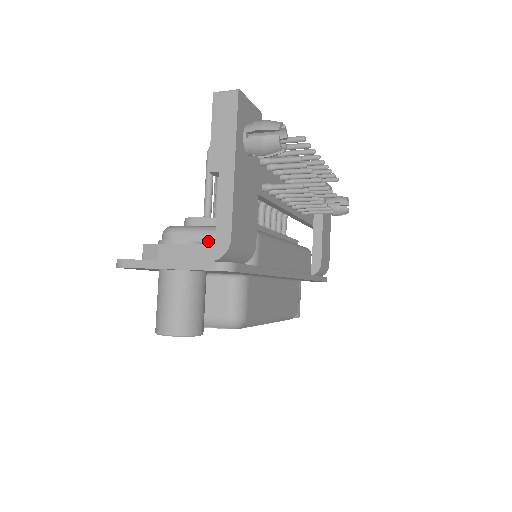
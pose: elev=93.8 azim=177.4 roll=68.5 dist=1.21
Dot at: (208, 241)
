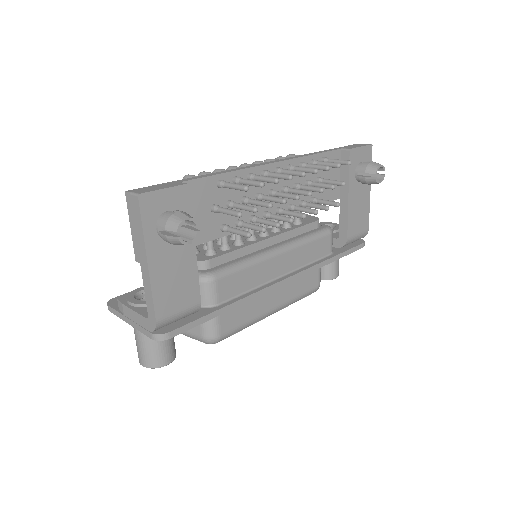
Dot at: occluded
